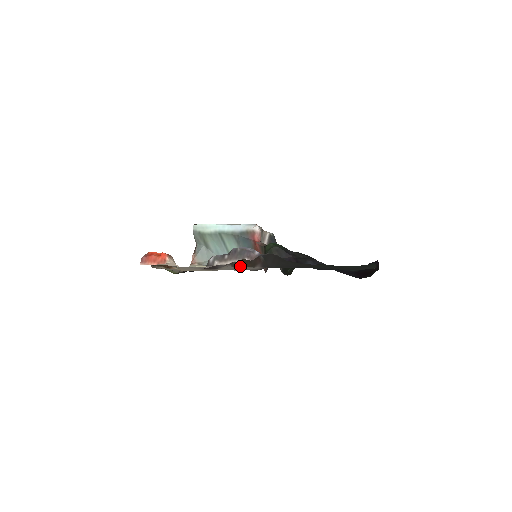
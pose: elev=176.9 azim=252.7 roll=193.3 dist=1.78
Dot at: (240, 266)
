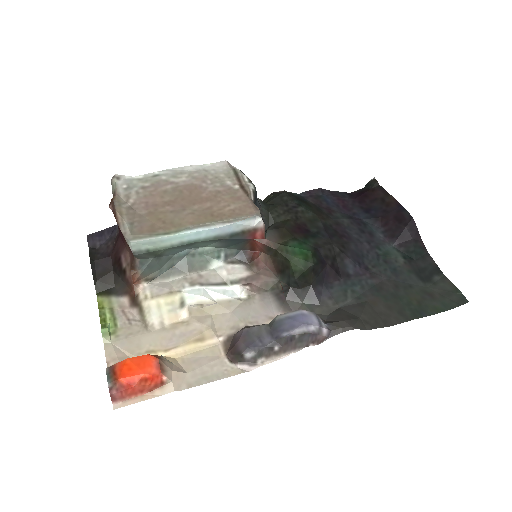
Dot at: occluded
